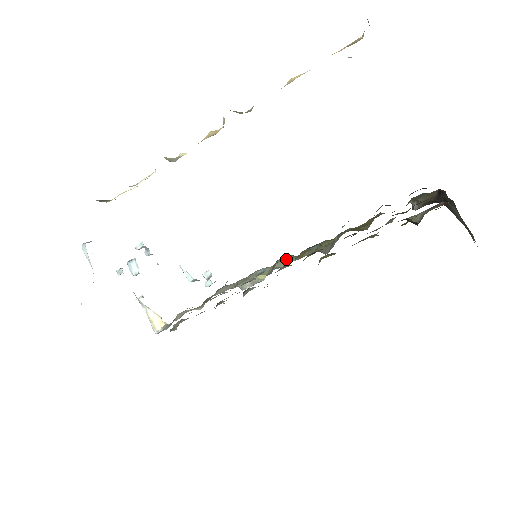
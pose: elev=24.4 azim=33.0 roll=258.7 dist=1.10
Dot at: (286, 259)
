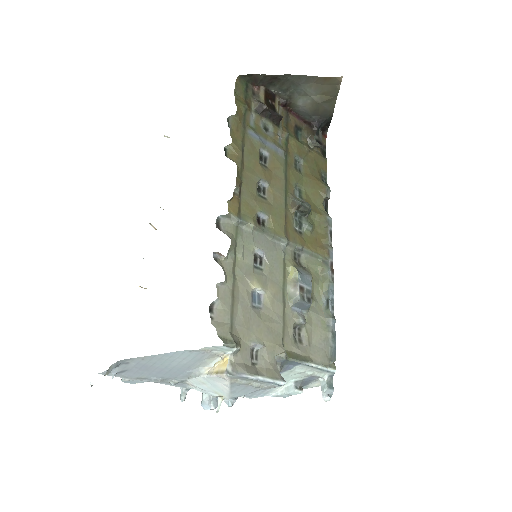
Dot at: (321, 268)
